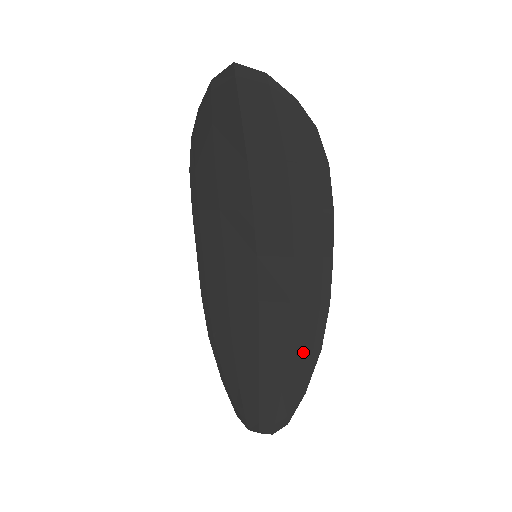
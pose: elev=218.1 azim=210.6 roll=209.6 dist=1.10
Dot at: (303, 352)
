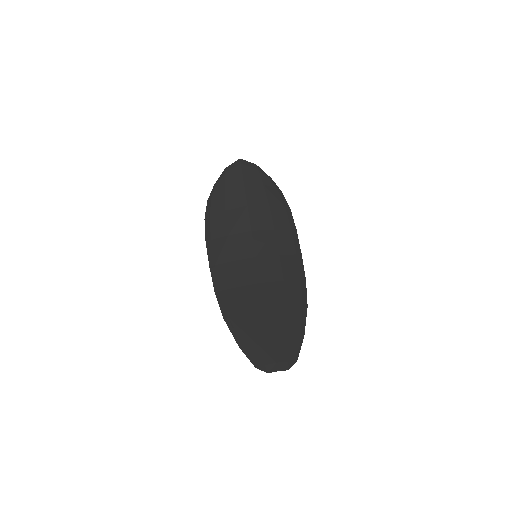
Dot at: (297, 309)
